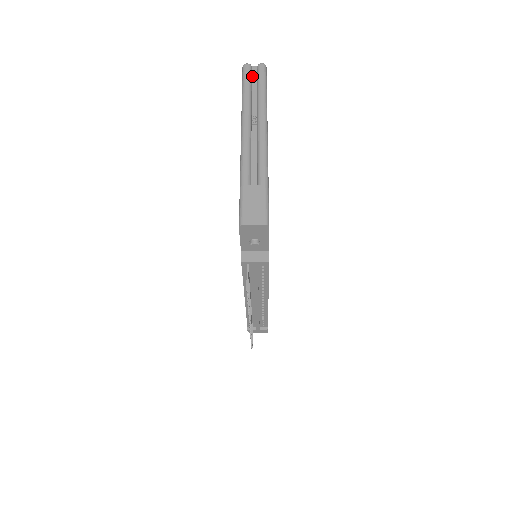
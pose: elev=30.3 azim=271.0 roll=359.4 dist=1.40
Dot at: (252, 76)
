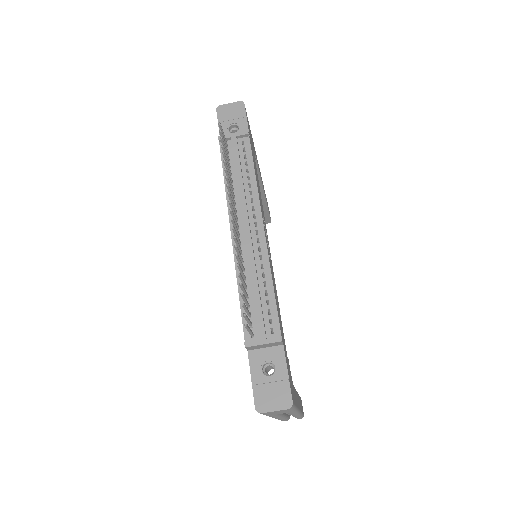
Dot at: occluded
